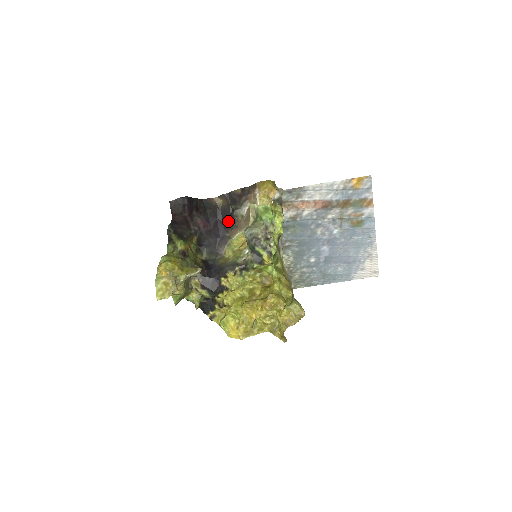
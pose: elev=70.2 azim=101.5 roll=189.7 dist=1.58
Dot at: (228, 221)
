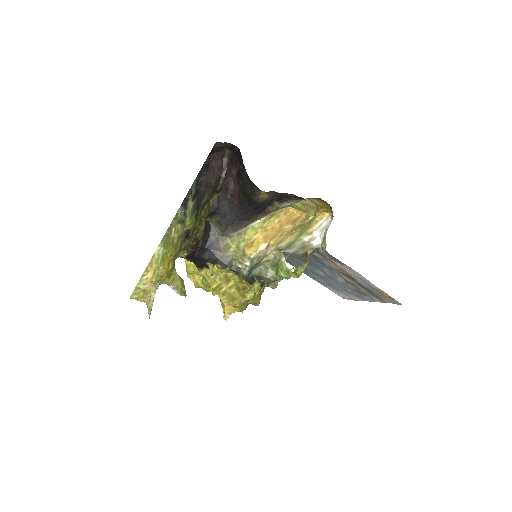
Dot at: (258, 211)
